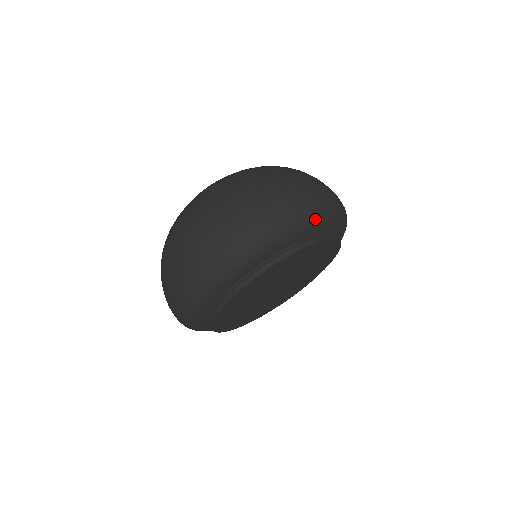
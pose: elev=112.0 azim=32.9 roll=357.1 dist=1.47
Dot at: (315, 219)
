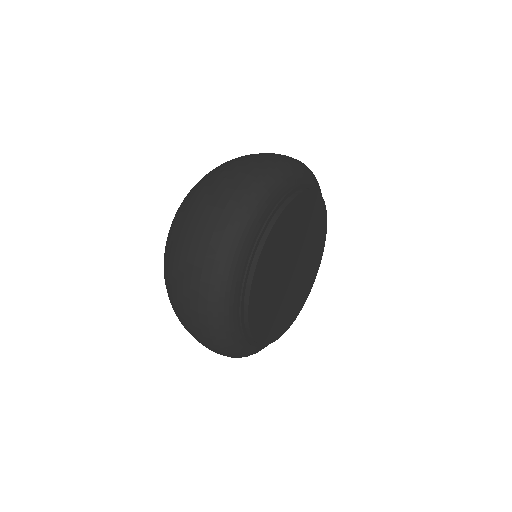
Dot at: occluded
